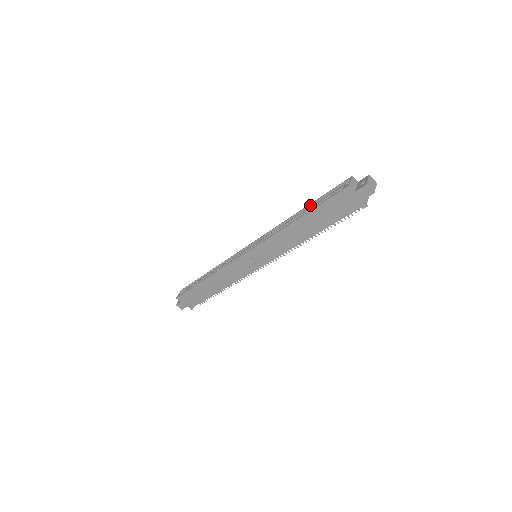
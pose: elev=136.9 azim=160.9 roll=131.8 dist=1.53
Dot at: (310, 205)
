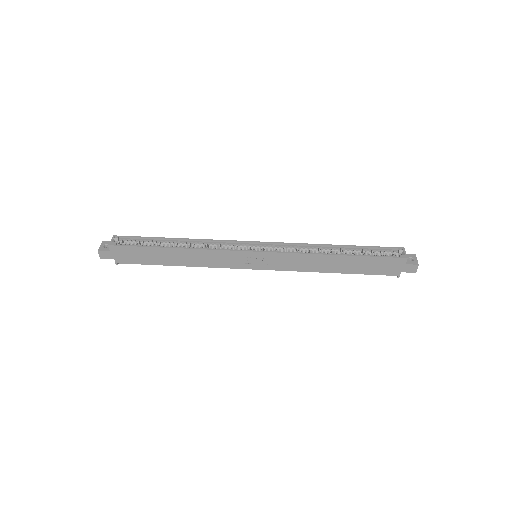
Dot at: (351, 247)
